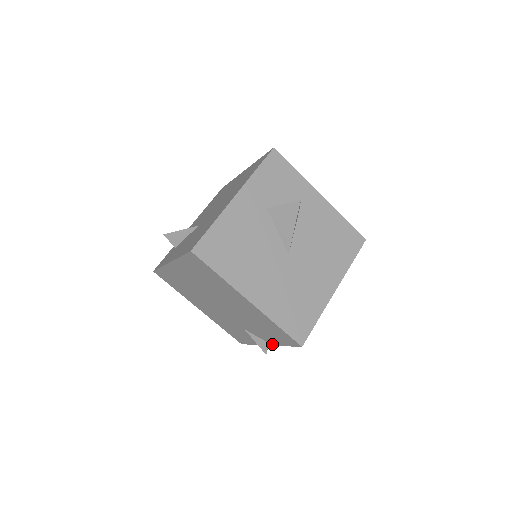
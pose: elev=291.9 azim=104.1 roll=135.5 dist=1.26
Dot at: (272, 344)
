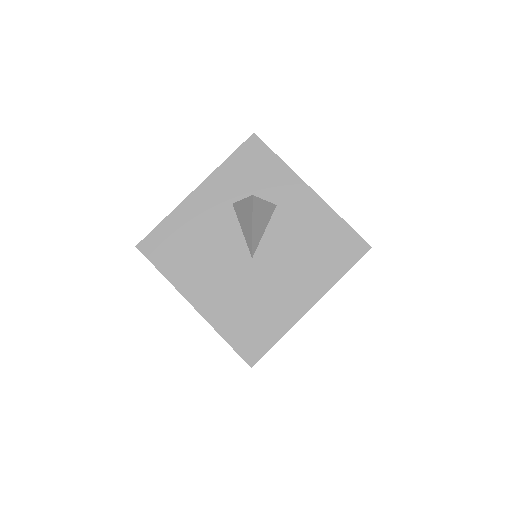
Dot at: occluded
